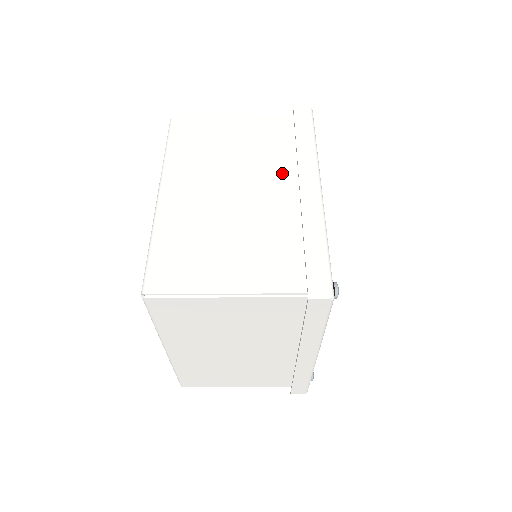
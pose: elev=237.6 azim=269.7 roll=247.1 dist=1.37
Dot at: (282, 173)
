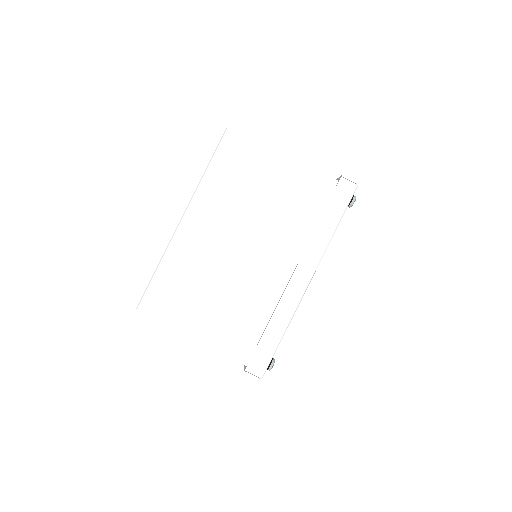
Dot at: occluded
